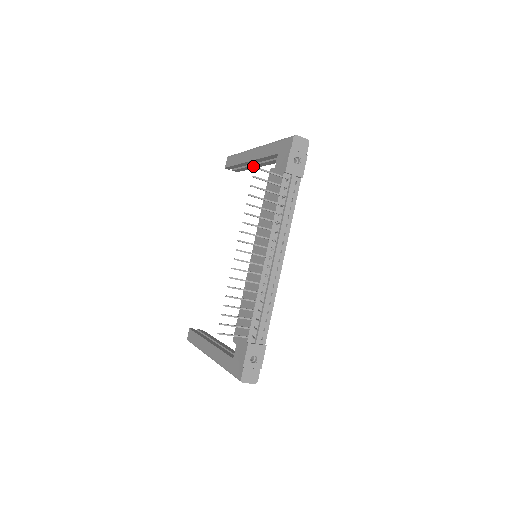
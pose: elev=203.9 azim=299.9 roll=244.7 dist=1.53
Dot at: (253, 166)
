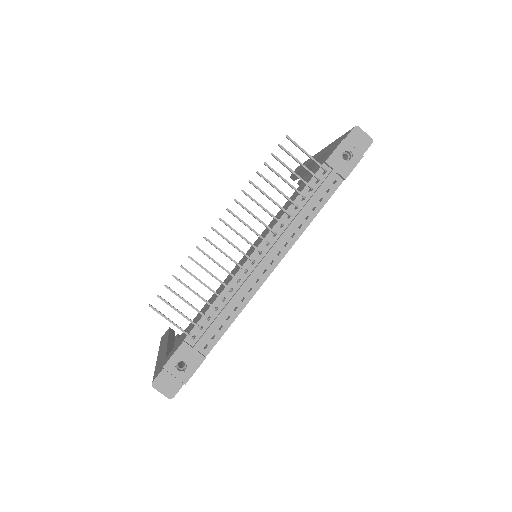
Dot at: occluded
